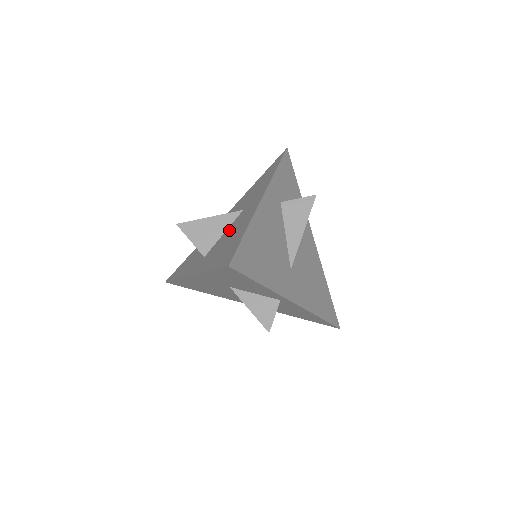
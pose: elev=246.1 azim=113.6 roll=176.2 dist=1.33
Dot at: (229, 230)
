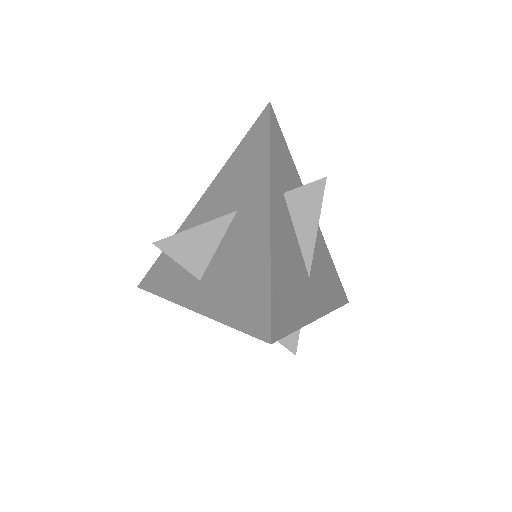
Dot at: (228, 246)
